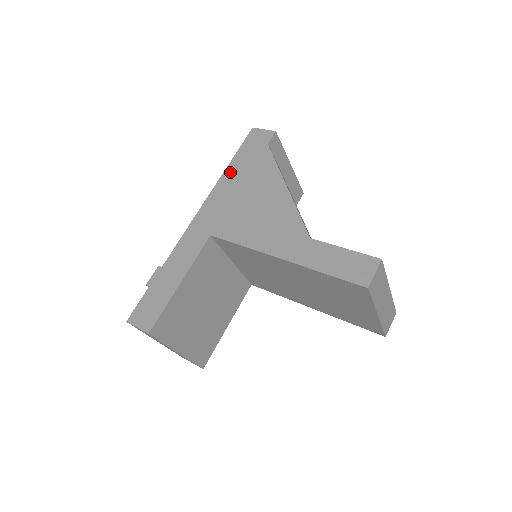
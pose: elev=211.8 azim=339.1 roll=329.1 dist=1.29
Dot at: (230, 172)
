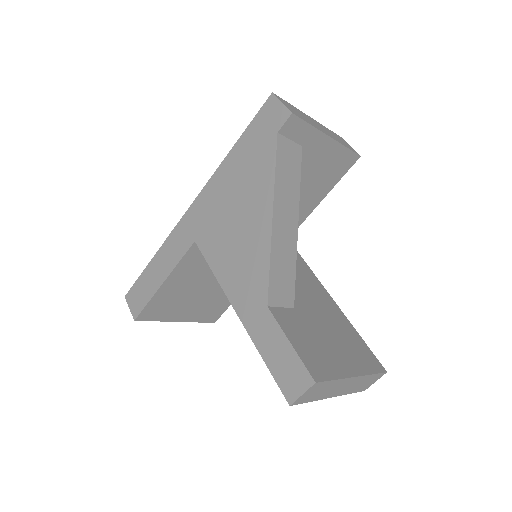
Dot at: (231, 159)
